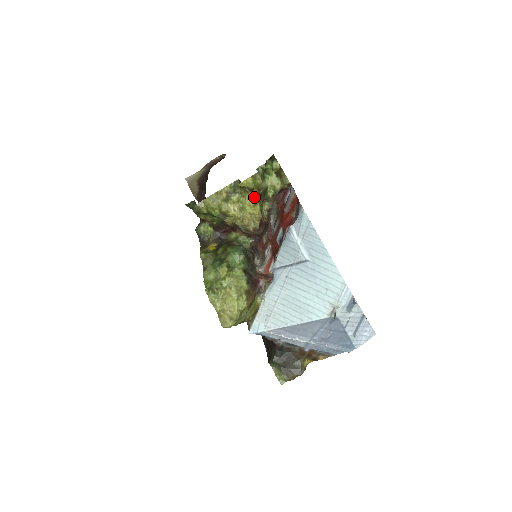
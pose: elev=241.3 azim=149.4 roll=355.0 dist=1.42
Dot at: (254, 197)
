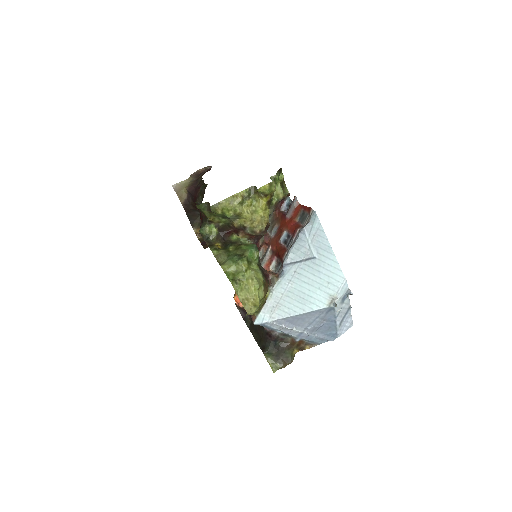
Dot at: (266, 202)
